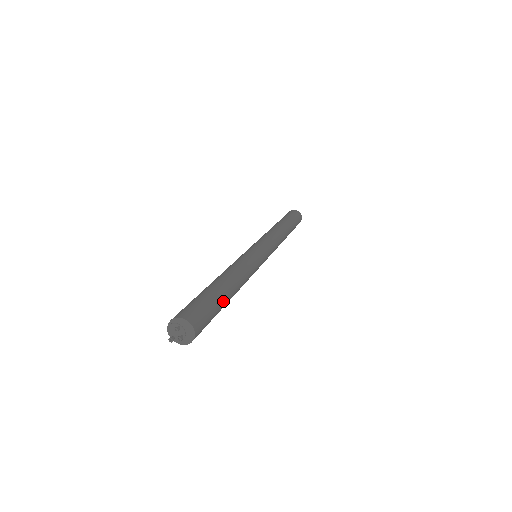
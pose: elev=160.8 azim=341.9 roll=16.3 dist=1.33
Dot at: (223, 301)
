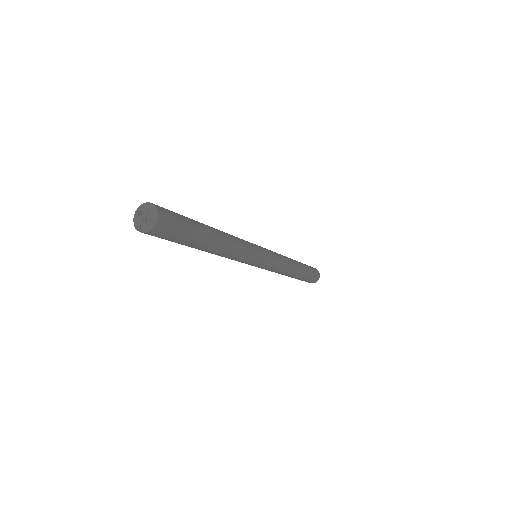
Dot at: (199, 225)
